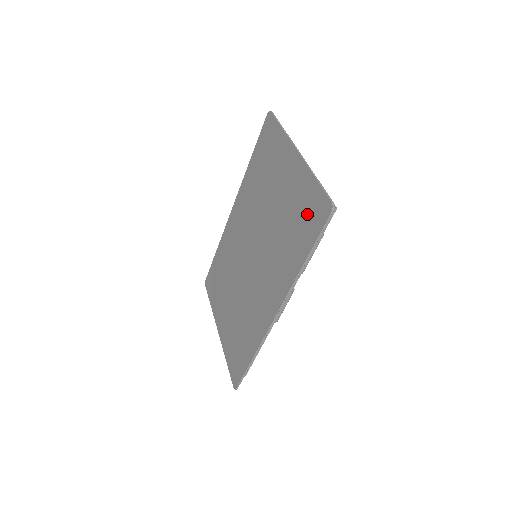
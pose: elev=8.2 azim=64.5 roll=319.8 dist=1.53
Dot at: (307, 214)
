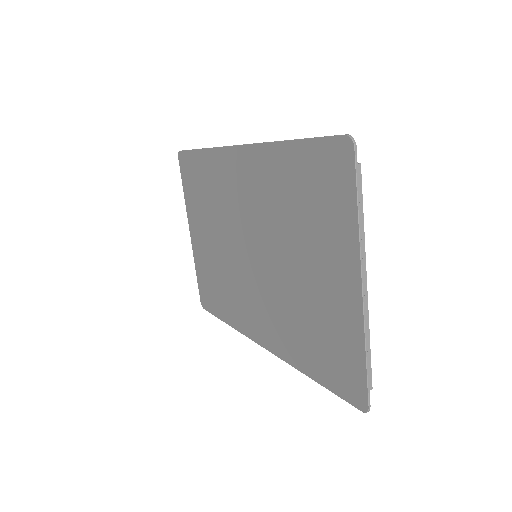
Dot at: (335, 360)
